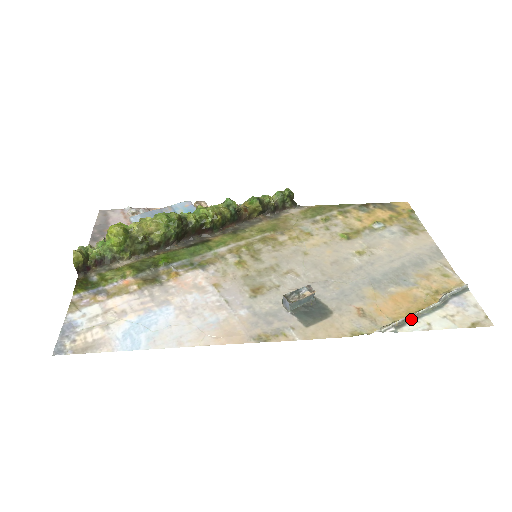
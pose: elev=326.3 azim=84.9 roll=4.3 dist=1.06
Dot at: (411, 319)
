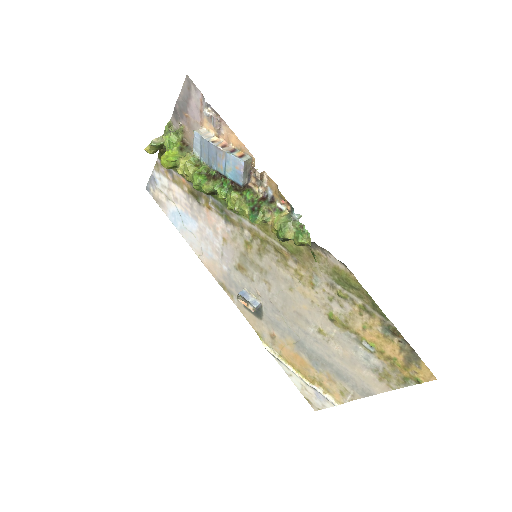
Dot at: (287, 366)
